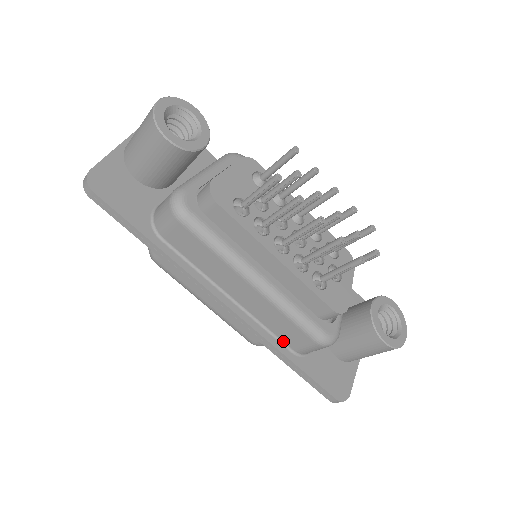
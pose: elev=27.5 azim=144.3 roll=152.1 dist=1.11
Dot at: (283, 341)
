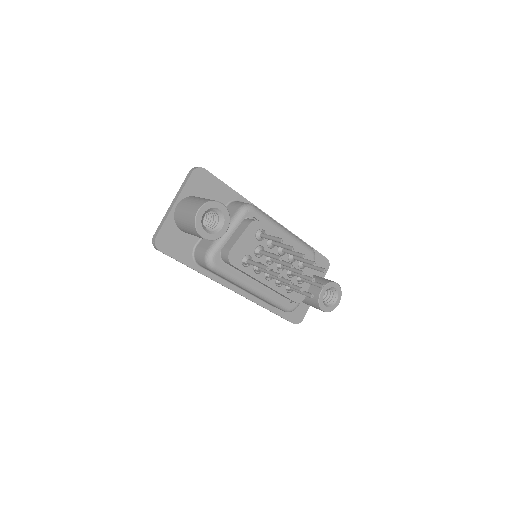
Dot at: (267, 303)
